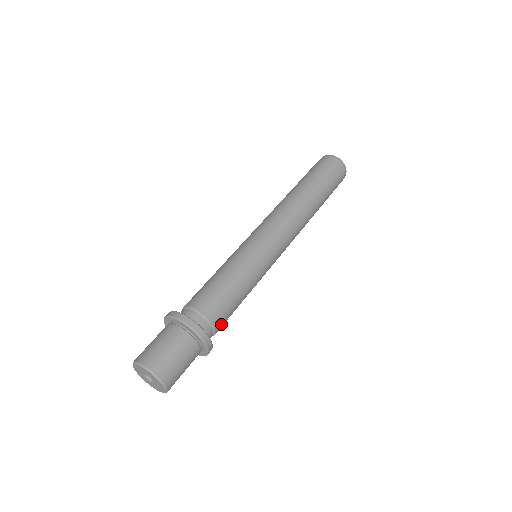
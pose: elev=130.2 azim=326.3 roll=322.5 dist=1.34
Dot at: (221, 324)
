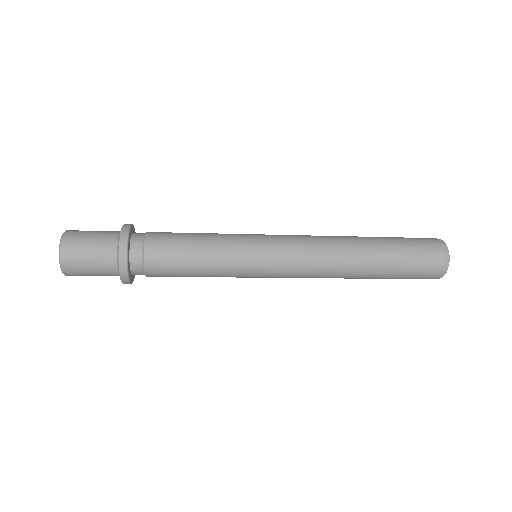
Dot at: (157, 235)
